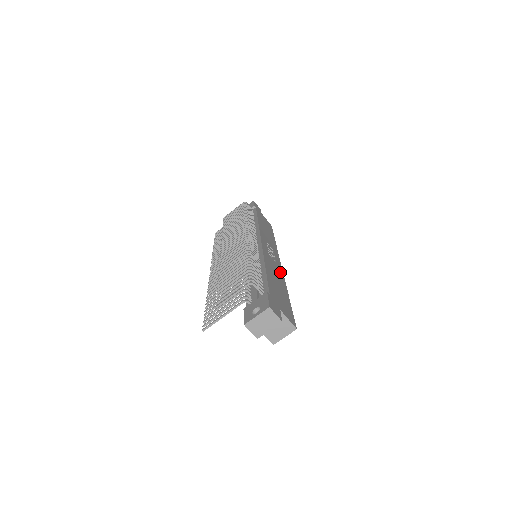
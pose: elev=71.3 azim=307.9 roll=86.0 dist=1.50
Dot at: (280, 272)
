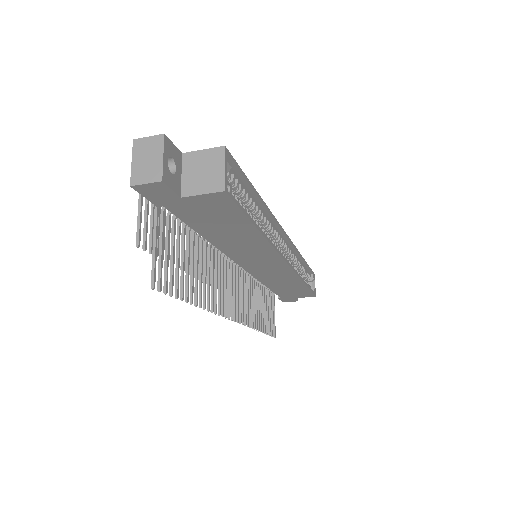
Dot at: occluded
